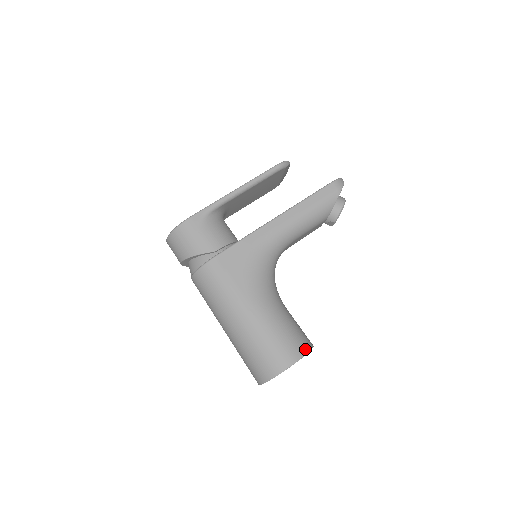
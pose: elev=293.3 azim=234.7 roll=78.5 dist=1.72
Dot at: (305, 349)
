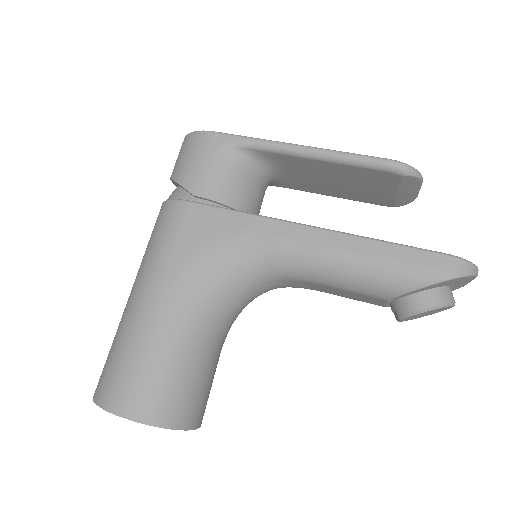
Dot at: (160, 419)
